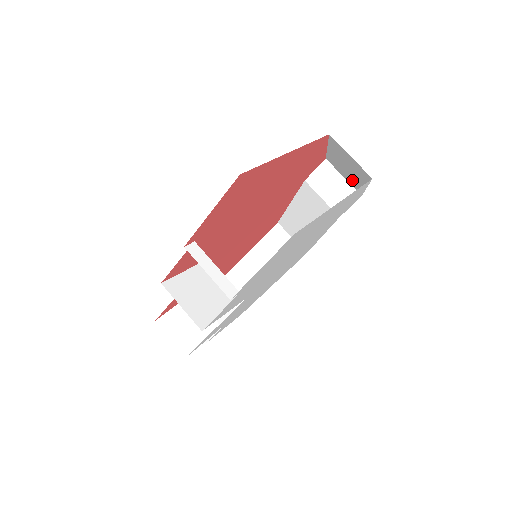
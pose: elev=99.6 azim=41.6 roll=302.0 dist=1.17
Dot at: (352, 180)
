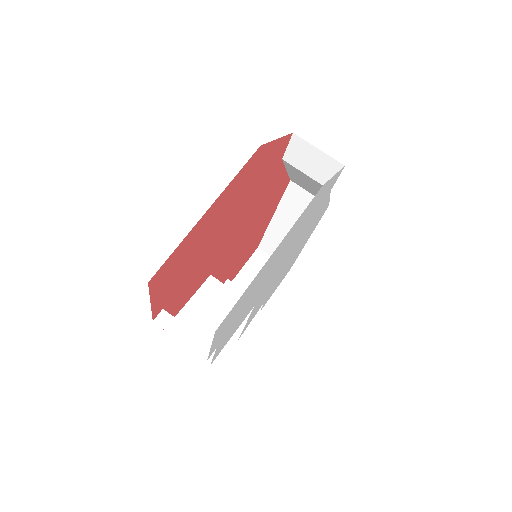
Dot at: occluded
